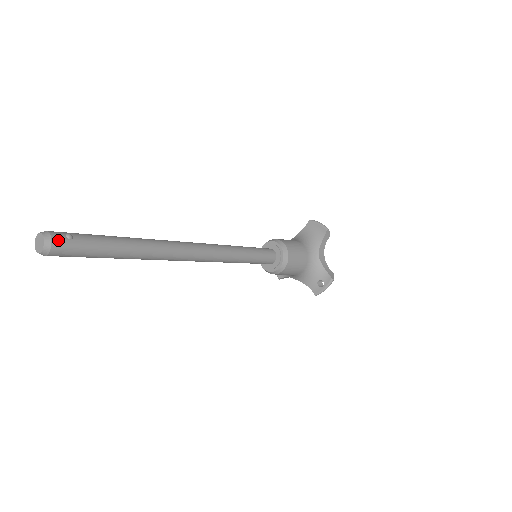
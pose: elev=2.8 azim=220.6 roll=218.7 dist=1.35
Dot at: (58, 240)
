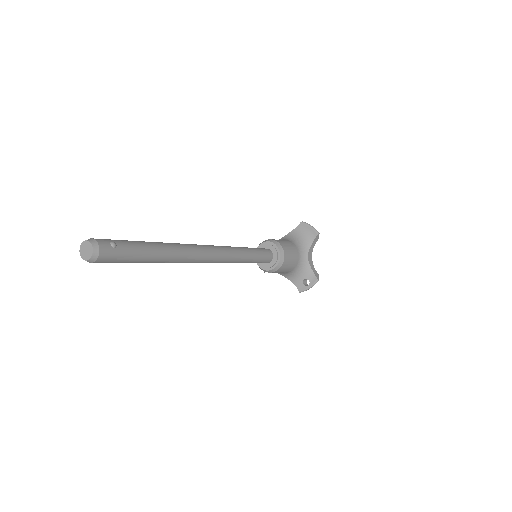
Dot at: (105, 249)
